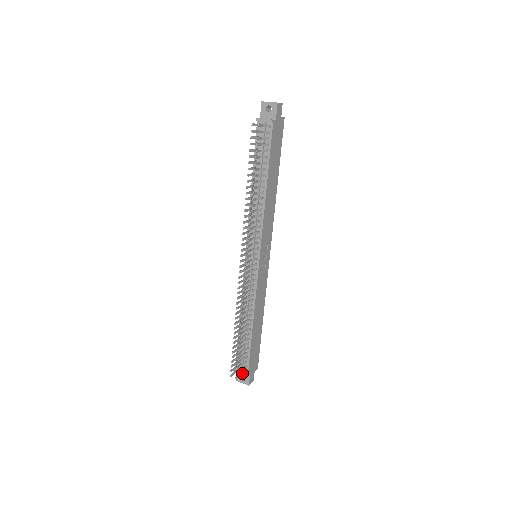
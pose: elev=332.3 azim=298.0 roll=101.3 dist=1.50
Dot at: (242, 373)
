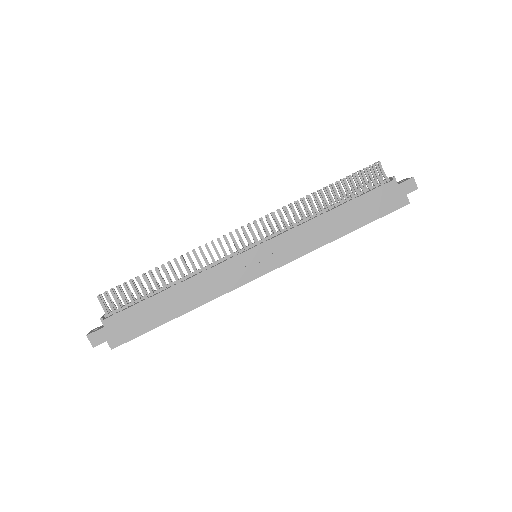
Dot at: (105, 310)
